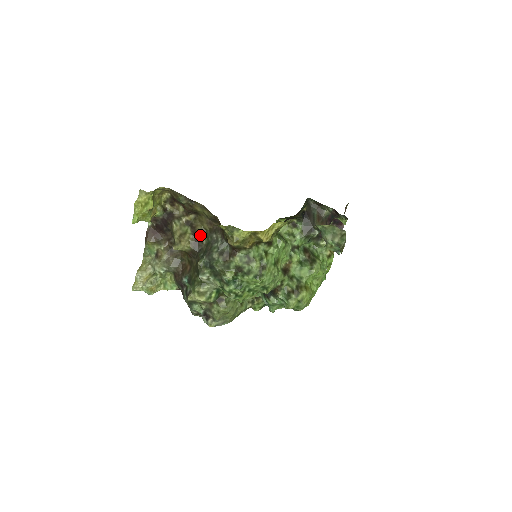
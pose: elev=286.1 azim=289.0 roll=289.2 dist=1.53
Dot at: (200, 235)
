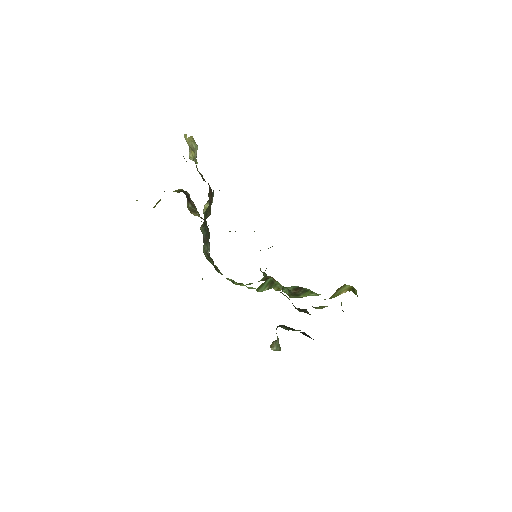
Dot at: occluded
